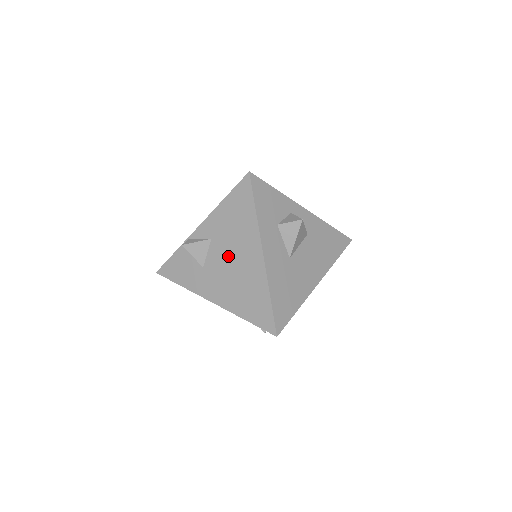
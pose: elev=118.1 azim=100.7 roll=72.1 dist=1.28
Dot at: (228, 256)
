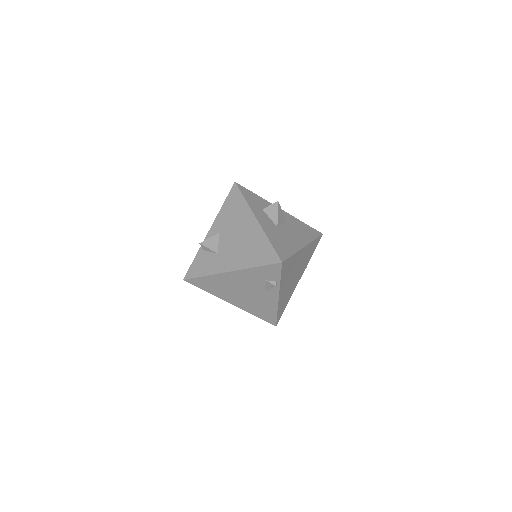
Dot at: (233, 235)
